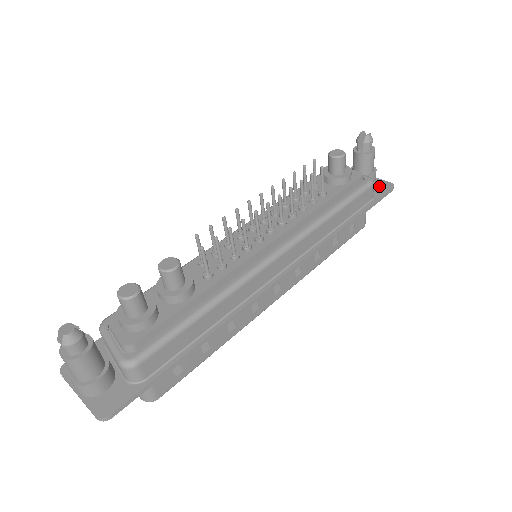
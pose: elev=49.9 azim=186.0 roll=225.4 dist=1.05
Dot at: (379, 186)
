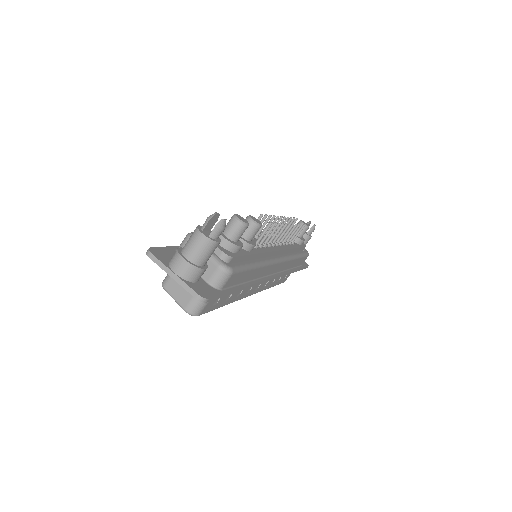
Dot at: occluded
